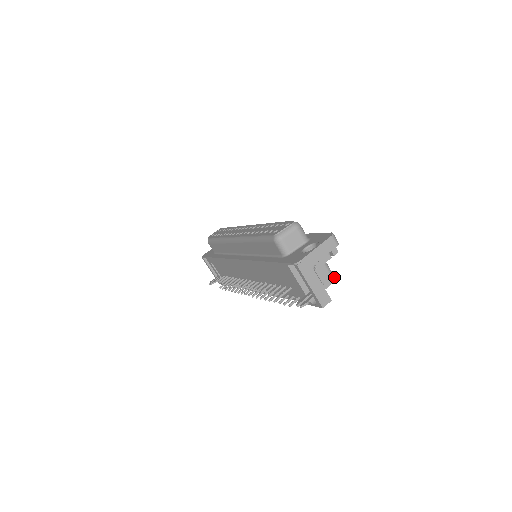
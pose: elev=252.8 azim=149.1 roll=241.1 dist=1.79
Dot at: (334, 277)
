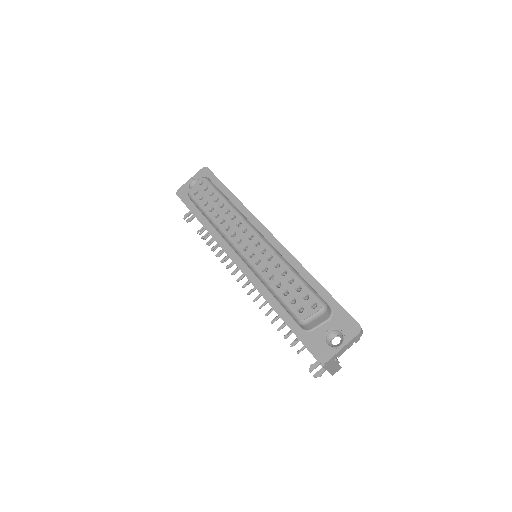
Dot at: occluded
